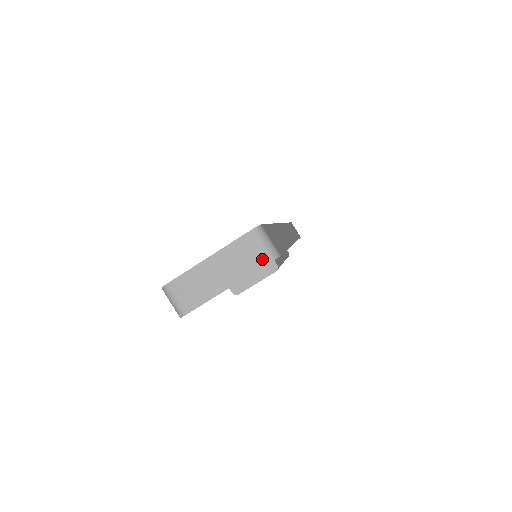
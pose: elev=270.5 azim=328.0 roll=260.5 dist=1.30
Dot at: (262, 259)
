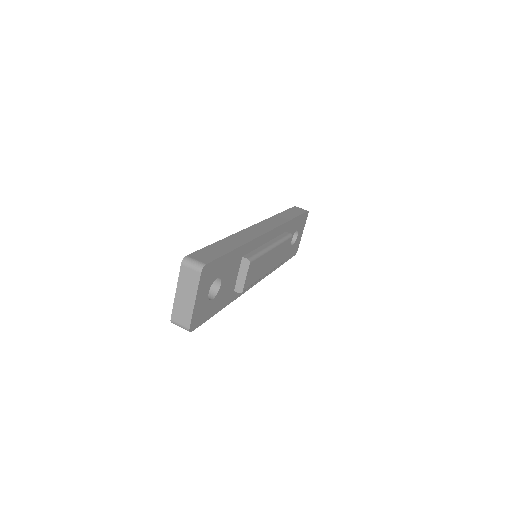
Dot at: (196, 274)
